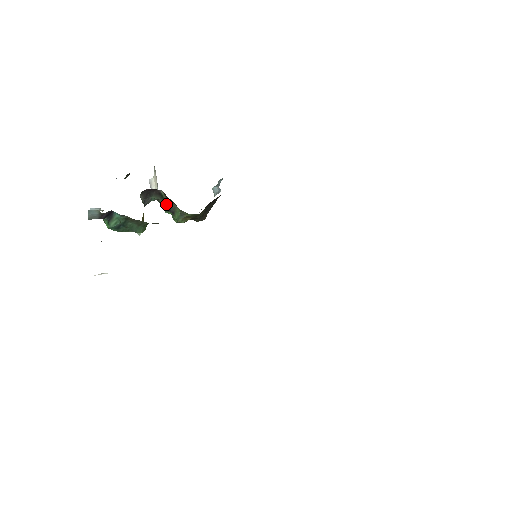
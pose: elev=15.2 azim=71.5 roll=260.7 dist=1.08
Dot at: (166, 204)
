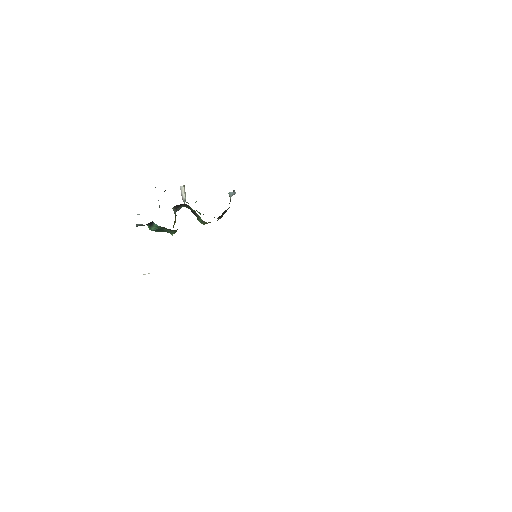
Dot at: (192, 211)
